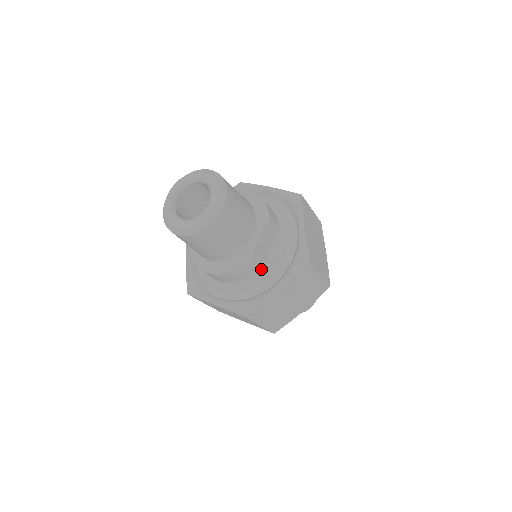
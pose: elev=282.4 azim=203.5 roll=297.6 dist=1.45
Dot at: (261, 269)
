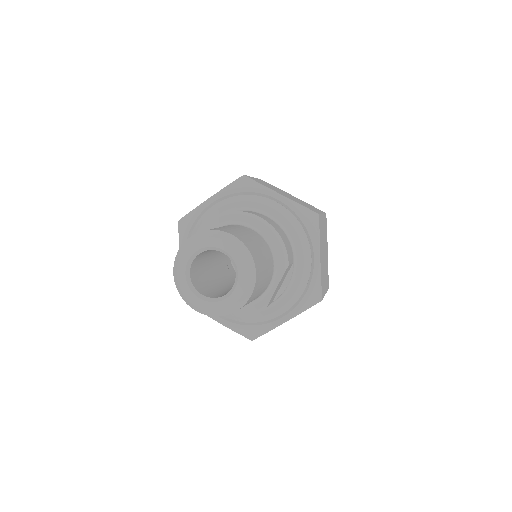
Dot at: (271, 302)
